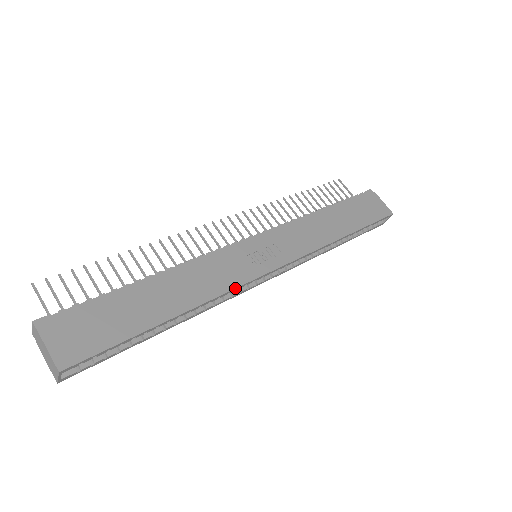
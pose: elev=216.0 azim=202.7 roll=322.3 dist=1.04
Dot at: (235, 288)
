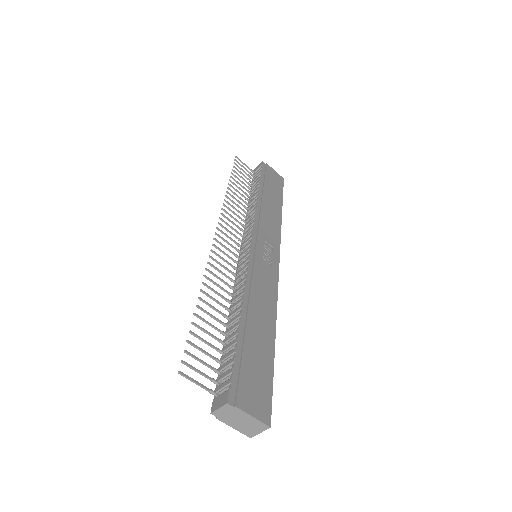
Dot at: occluded
